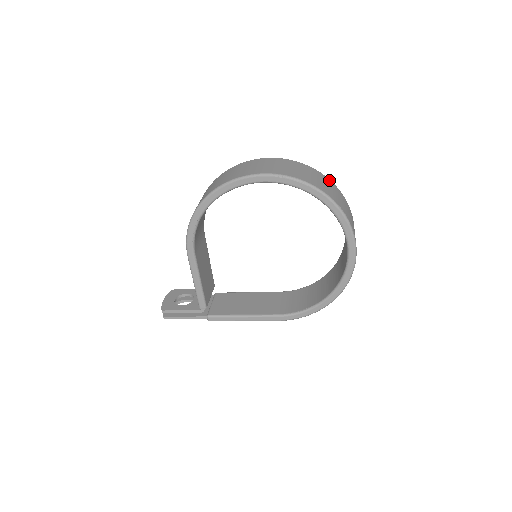
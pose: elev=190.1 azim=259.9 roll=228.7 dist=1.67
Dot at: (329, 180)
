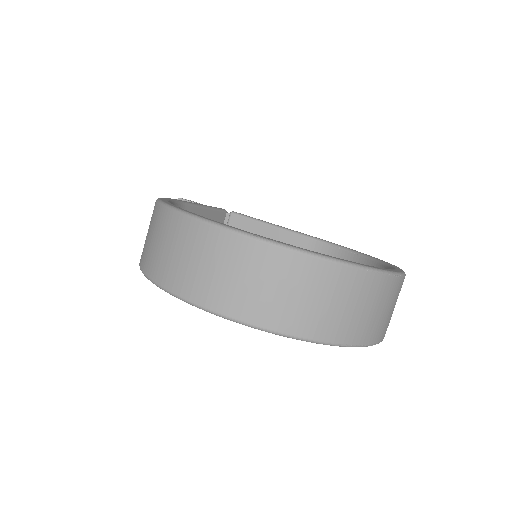
Dot at: (348, 272)
